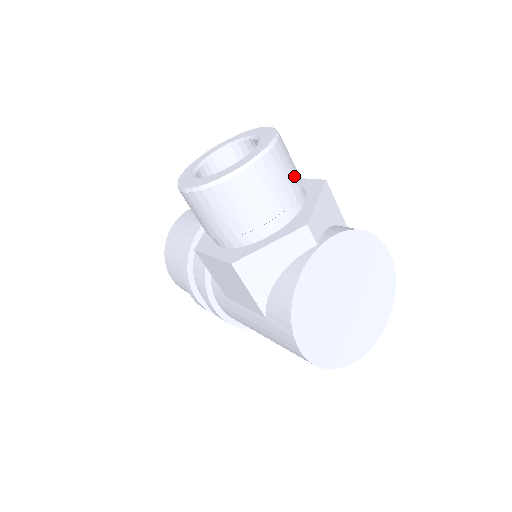
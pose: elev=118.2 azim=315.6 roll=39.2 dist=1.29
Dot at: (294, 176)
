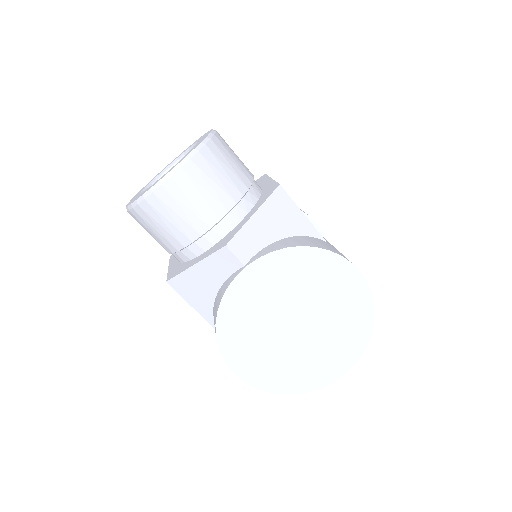
Dot at: (227, 187)
